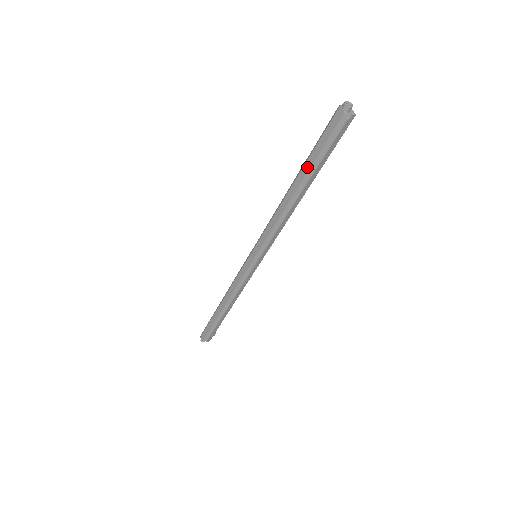
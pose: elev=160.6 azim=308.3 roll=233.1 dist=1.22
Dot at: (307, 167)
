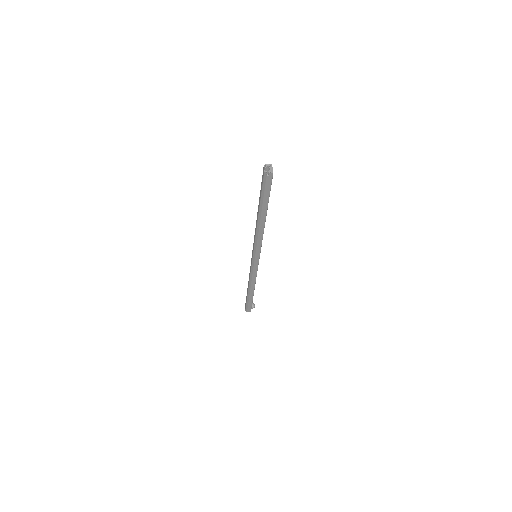
Dot at: (259, 202)
